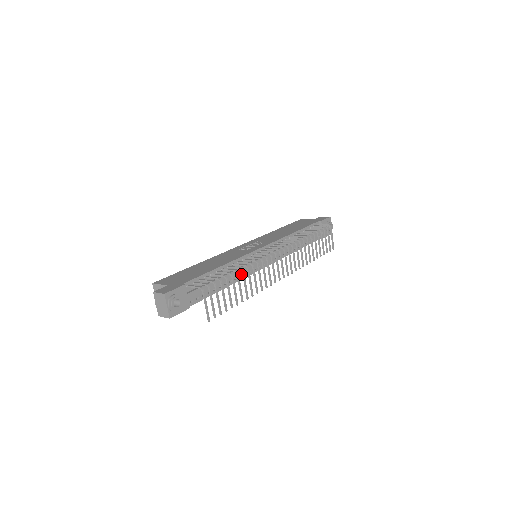
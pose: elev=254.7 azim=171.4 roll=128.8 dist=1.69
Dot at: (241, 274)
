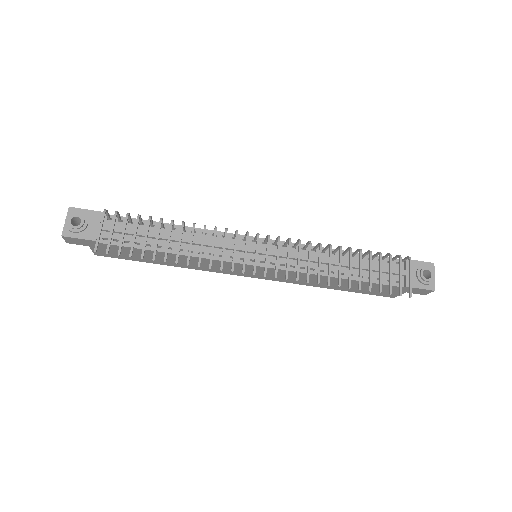
Dot at: (204, 251)
